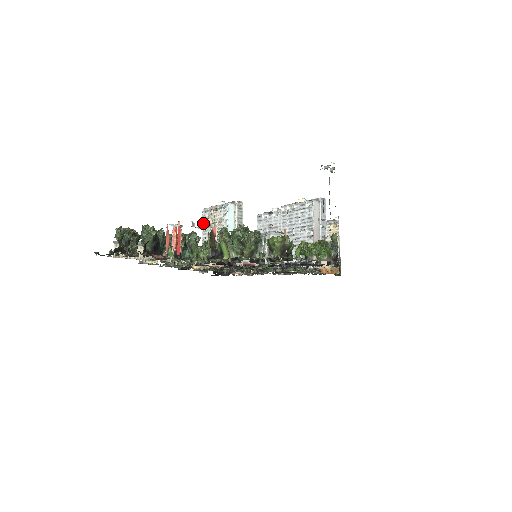
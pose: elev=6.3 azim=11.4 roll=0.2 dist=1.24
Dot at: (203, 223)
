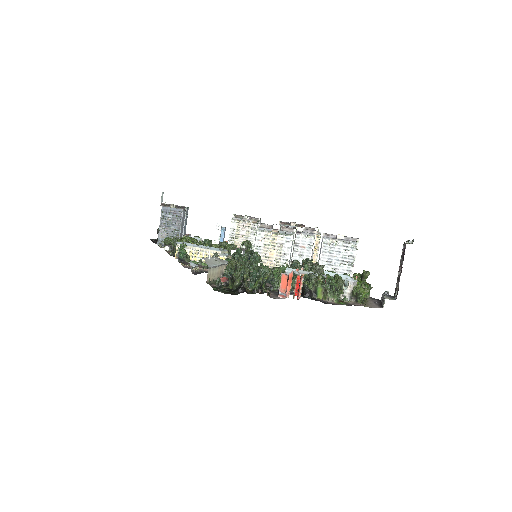
Dot at: (257, 241)
